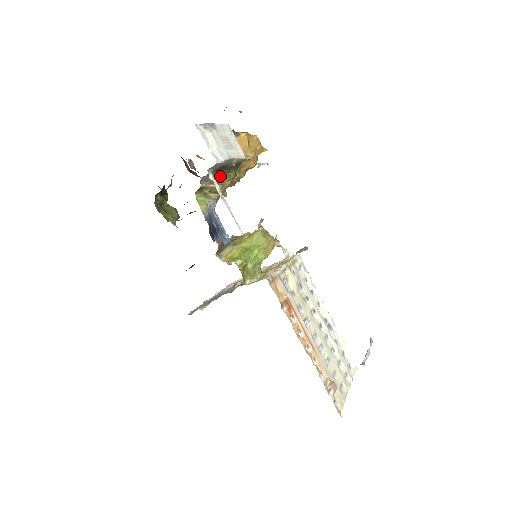
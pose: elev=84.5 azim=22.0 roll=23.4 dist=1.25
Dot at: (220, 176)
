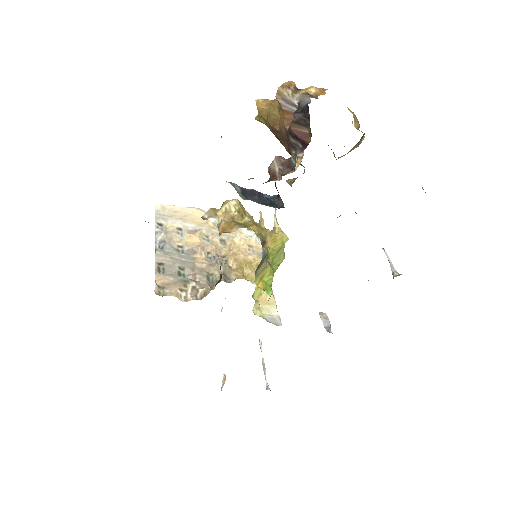
Dot at: (340, 215)
